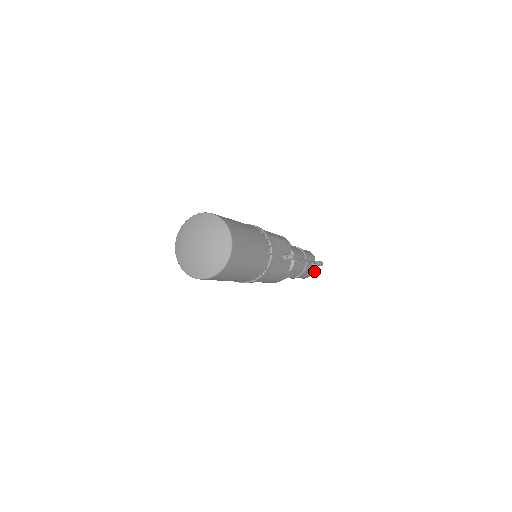
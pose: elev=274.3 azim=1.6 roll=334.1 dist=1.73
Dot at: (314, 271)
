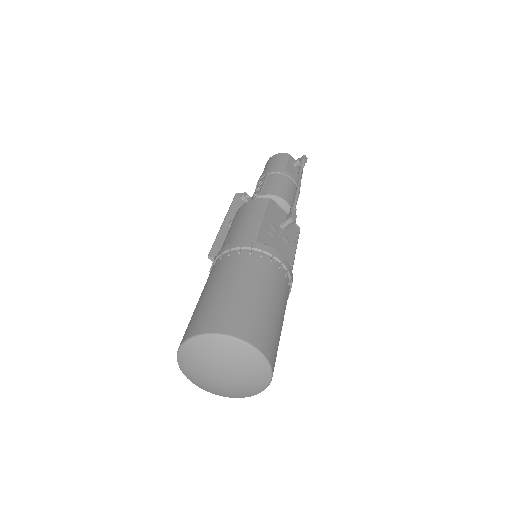
Dot at: occluded
